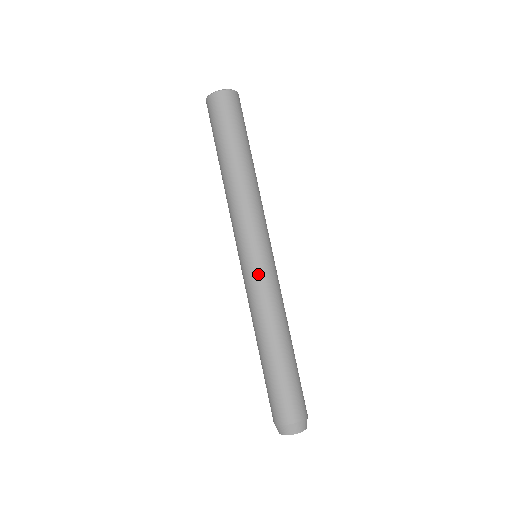
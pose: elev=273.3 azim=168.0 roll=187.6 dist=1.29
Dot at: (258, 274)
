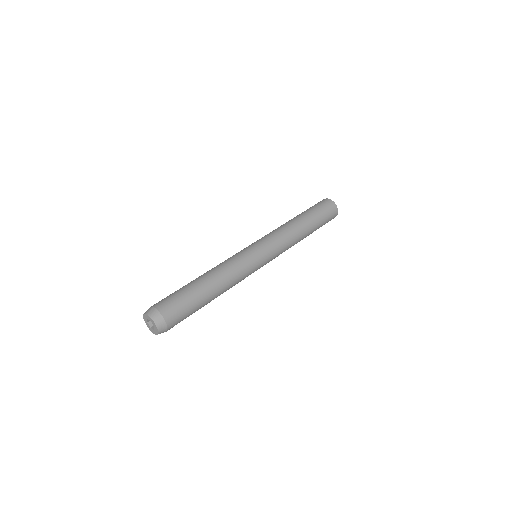
Dot at: (240, 251)
